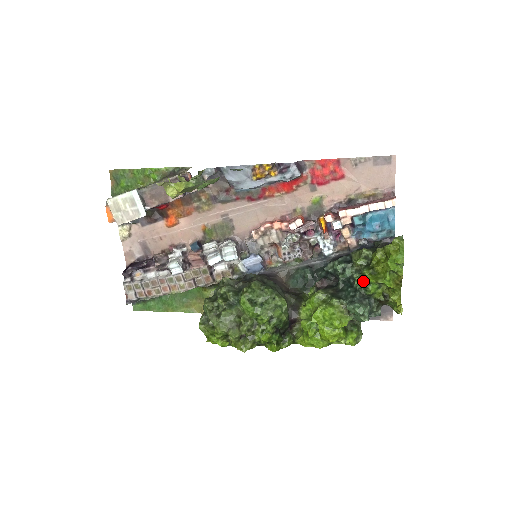
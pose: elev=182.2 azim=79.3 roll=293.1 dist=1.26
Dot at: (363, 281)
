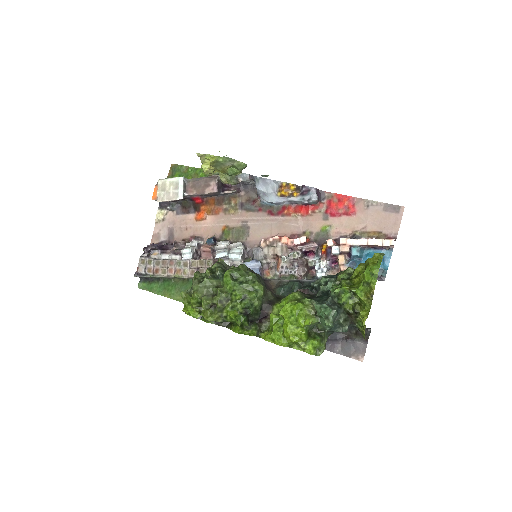
Dot at: (338, 288)
